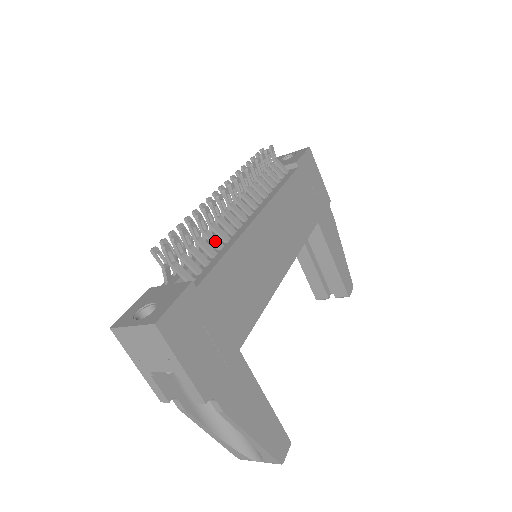
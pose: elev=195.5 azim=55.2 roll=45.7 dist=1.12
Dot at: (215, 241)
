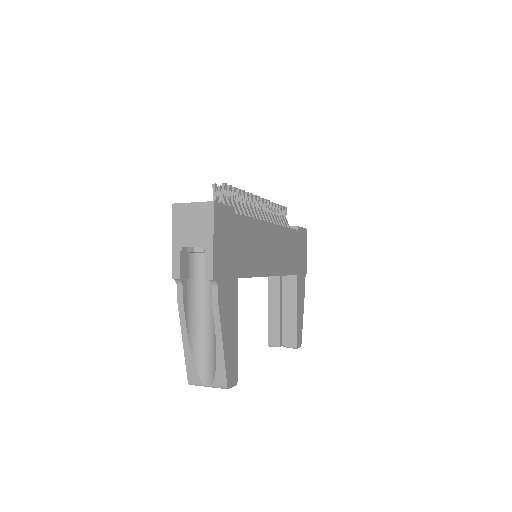
Dot at: (246, 213)
